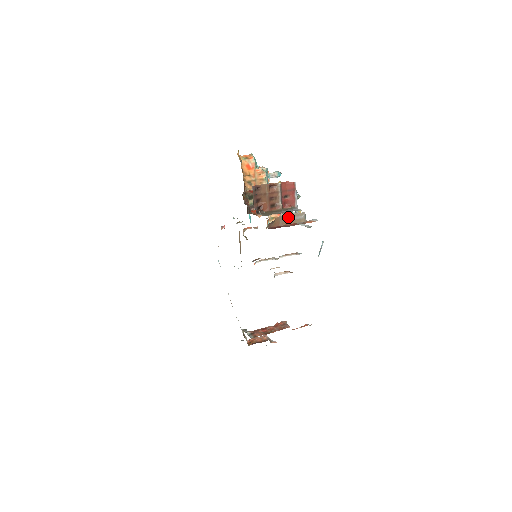
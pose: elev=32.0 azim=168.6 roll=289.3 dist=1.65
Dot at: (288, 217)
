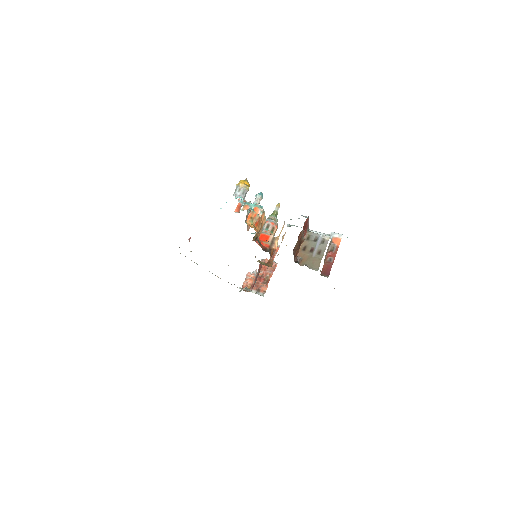
Dot at: (326, 253)
